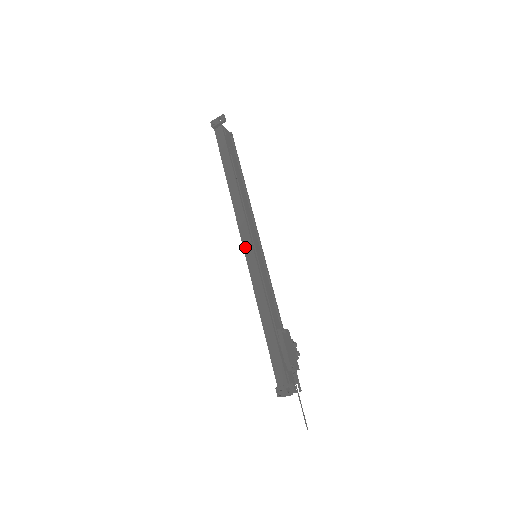
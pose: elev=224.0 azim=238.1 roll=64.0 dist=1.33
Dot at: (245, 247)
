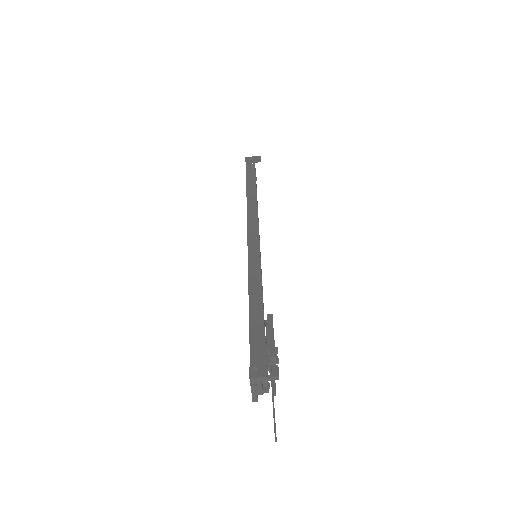
Dot at: (250, 240)
